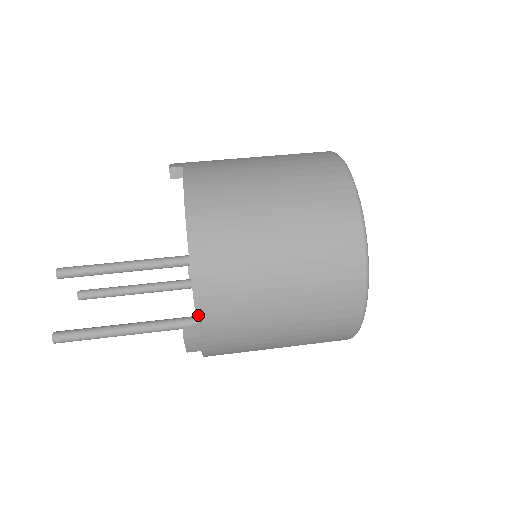
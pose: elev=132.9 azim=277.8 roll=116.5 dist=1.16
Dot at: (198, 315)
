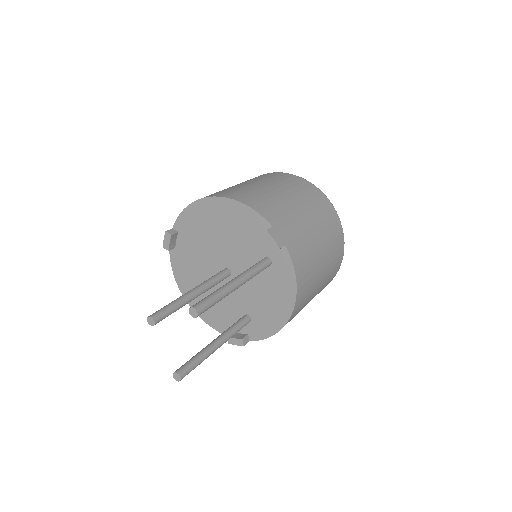
Dot at: (257, 211)
